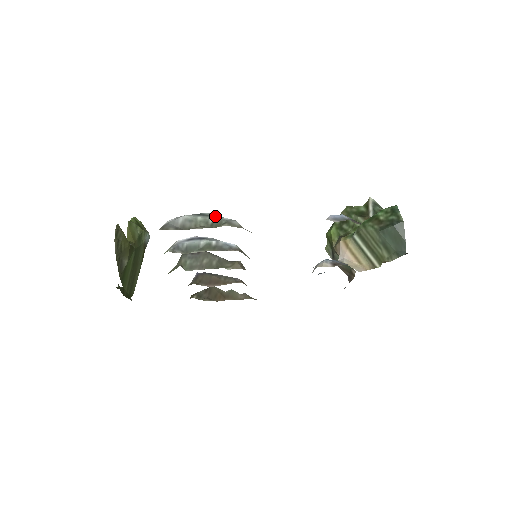
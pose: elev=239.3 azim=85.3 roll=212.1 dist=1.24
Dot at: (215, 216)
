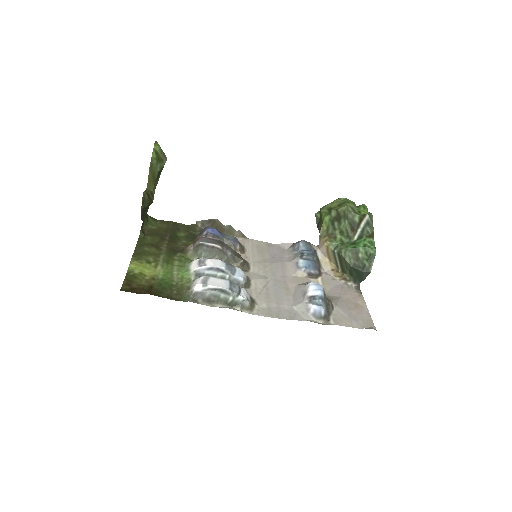
Dot at: (234, 296)
